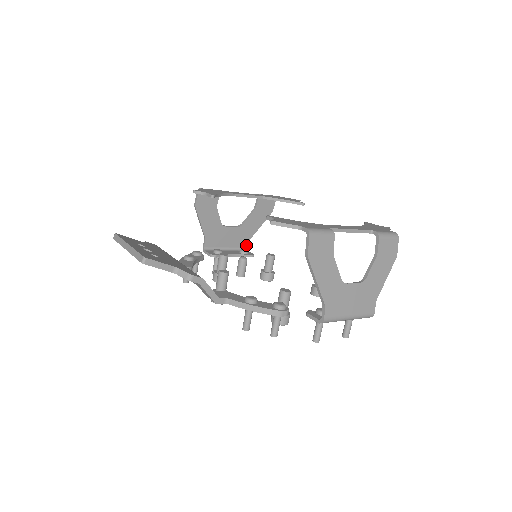
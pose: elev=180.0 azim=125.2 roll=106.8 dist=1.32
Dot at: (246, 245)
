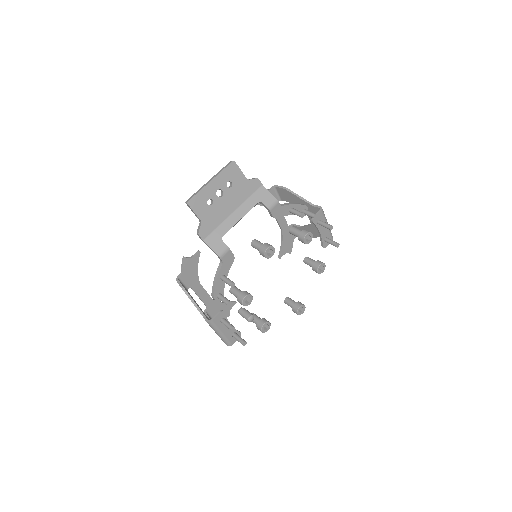
Dot at: occluded
